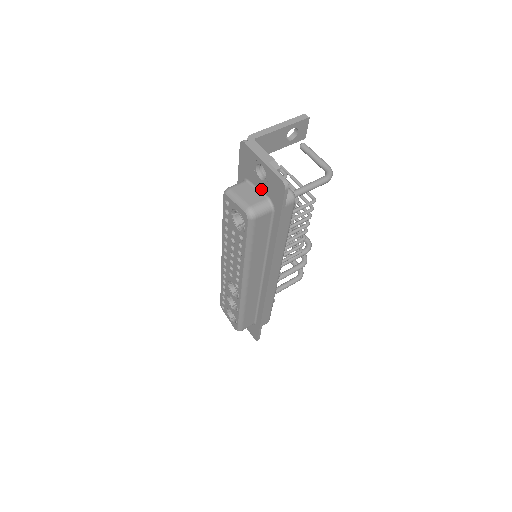
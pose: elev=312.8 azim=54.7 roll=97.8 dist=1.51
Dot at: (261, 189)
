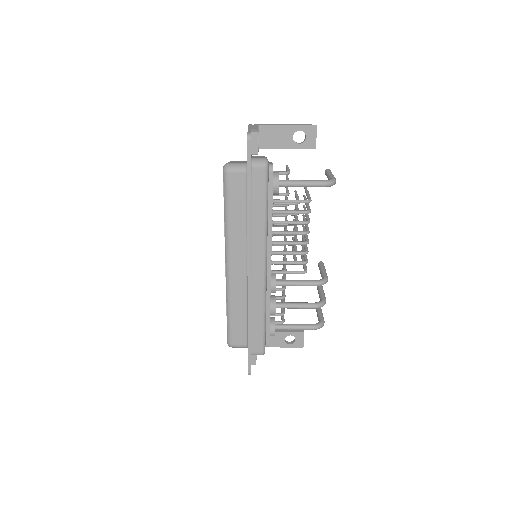
Dot at: occluded
